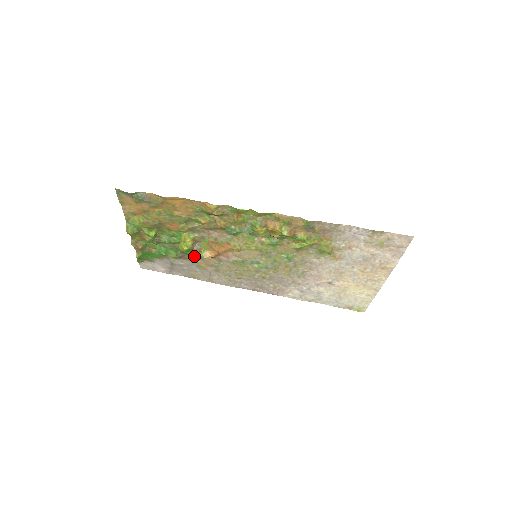
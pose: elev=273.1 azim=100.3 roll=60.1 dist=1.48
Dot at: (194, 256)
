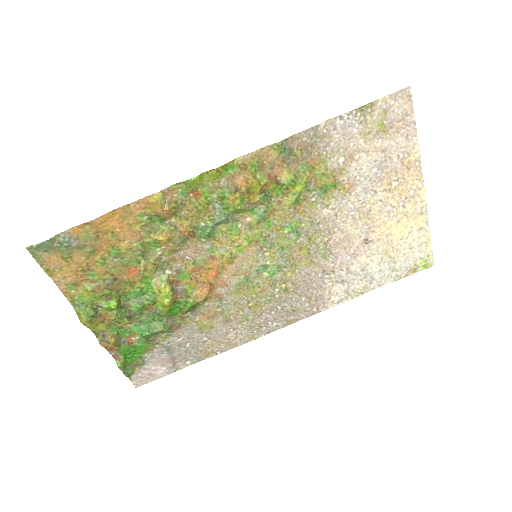
Dot at: (185, 311)
